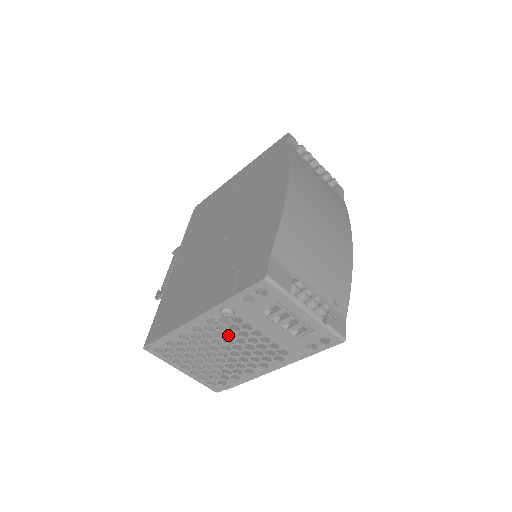
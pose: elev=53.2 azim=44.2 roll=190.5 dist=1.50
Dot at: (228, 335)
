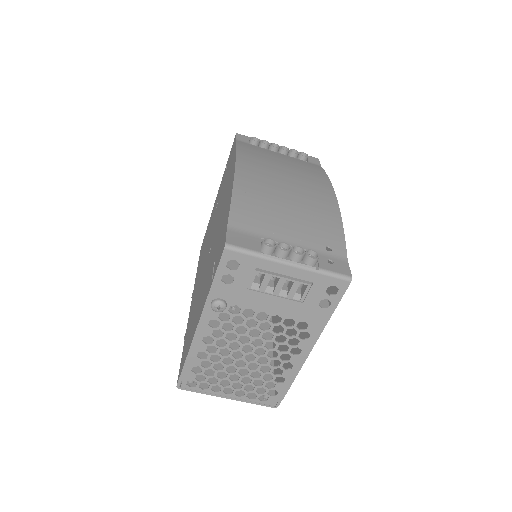
Dot at: occluded
